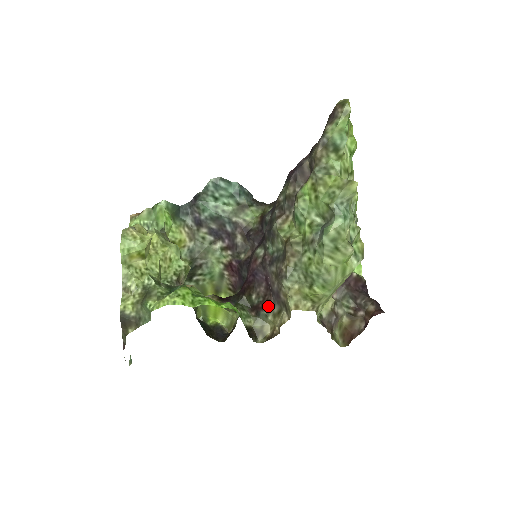
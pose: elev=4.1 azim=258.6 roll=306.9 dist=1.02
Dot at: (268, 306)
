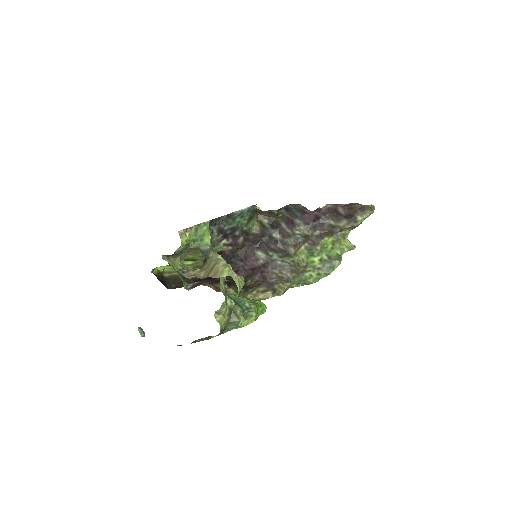
Dot at: (257, 287)
